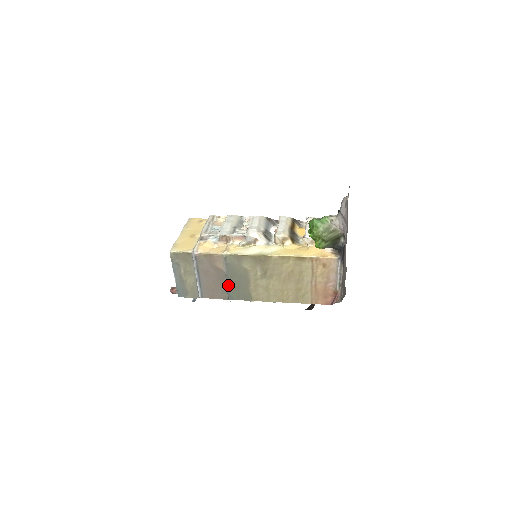
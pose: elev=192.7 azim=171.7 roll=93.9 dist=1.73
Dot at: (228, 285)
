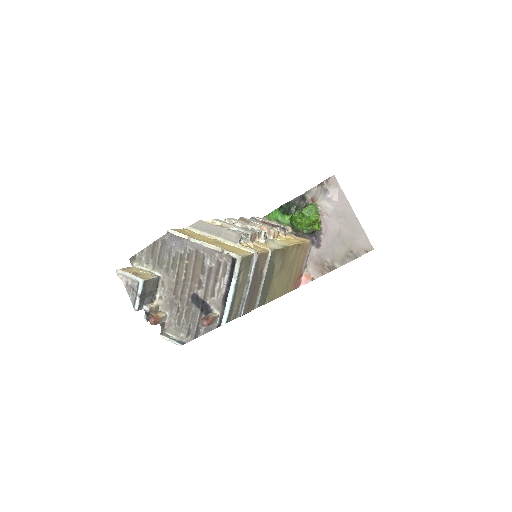
Dot at: (262, 289)
